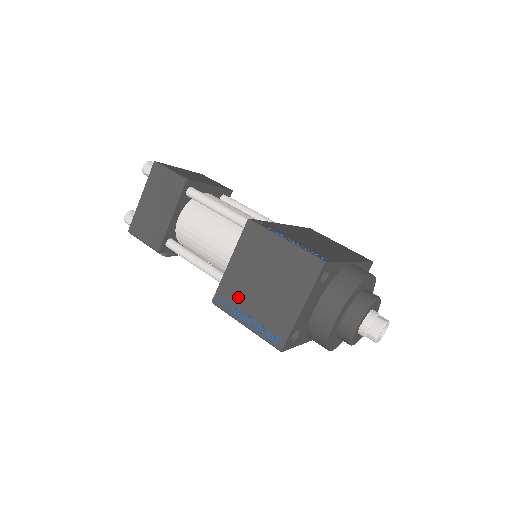
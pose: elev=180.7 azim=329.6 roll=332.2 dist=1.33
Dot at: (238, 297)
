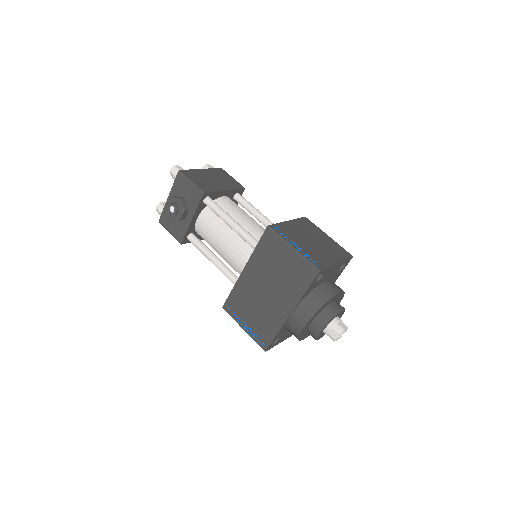
Dot at: (291, 235)
